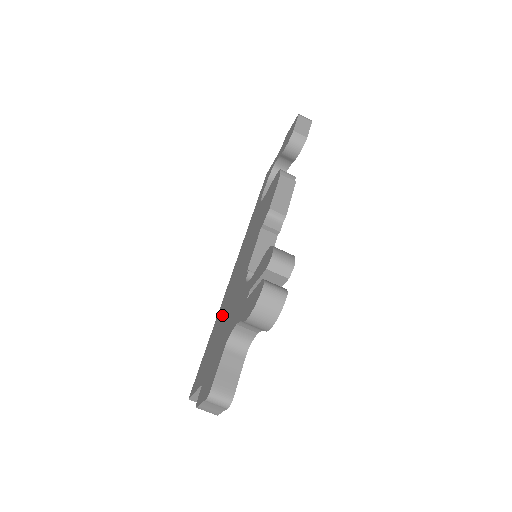
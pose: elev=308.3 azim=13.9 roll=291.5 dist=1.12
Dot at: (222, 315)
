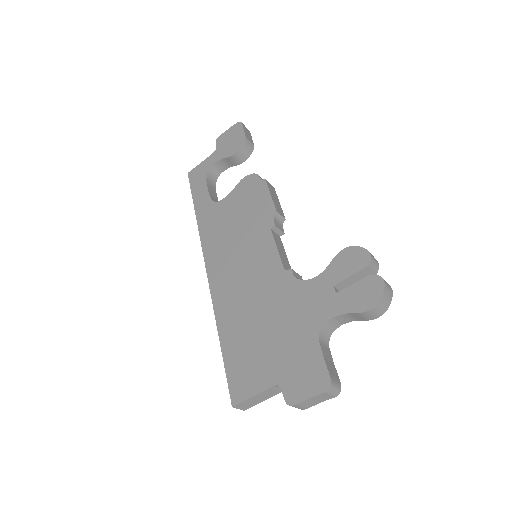
Dot at: (244, 315)
